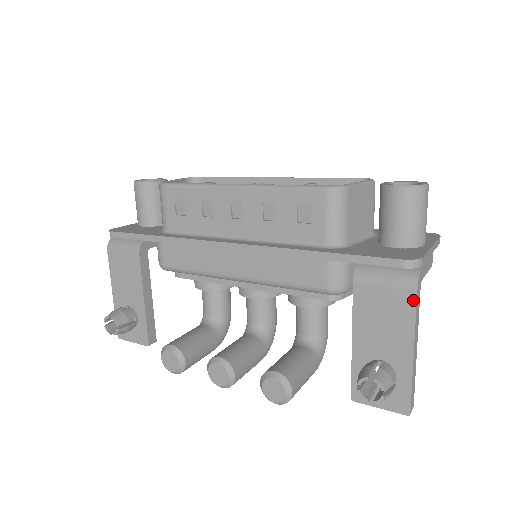
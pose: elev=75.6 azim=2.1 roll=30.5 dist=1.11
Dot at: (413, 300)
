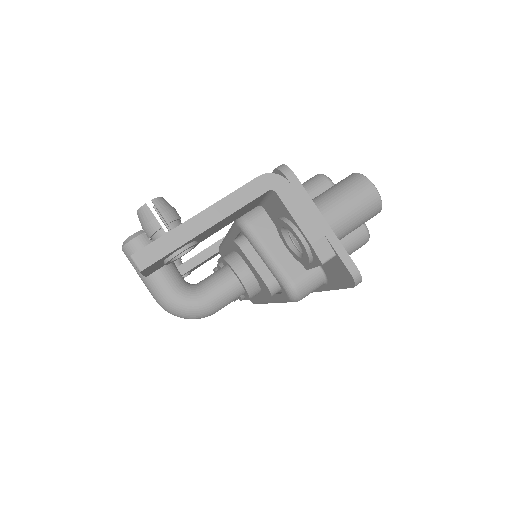
Dot at: (250, 182)
